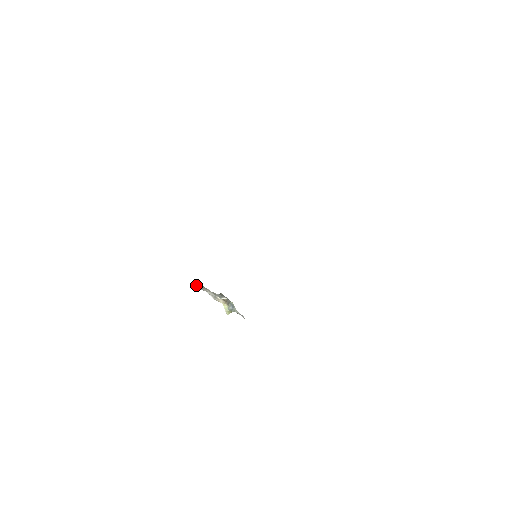
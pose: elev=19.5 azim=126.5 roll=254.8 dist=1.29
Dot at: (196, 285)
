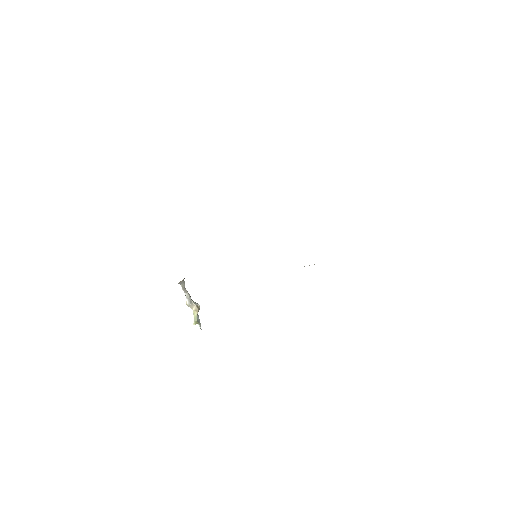
Dot at: (181, 282)
